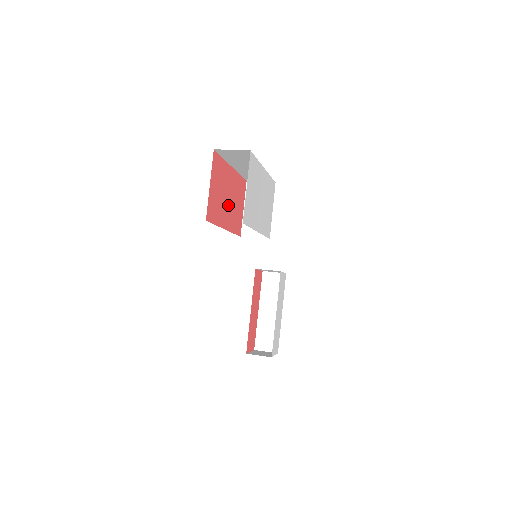
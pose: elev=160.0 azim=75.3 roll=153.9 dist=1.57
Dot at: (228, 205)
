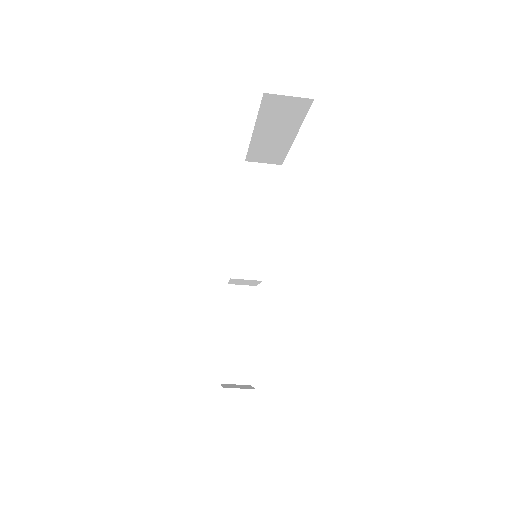
Dot at: occluded
